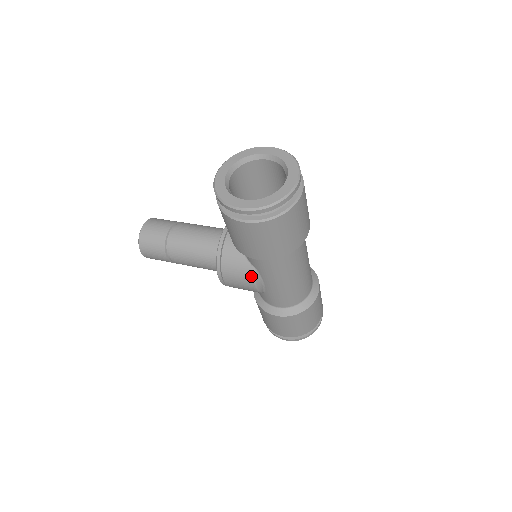
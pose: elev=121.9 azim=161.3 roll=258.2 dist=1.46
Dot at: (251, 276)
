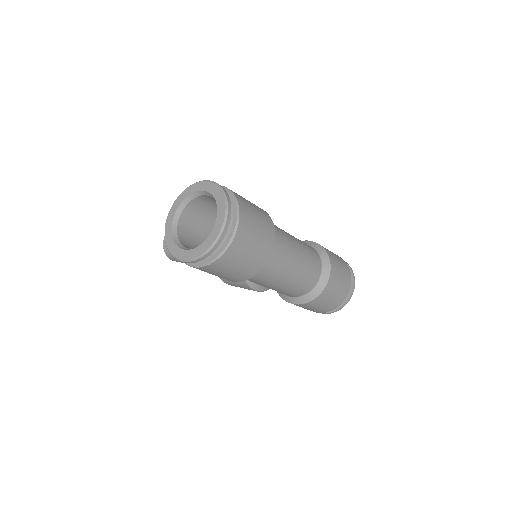
Dot at: (245, 284)
